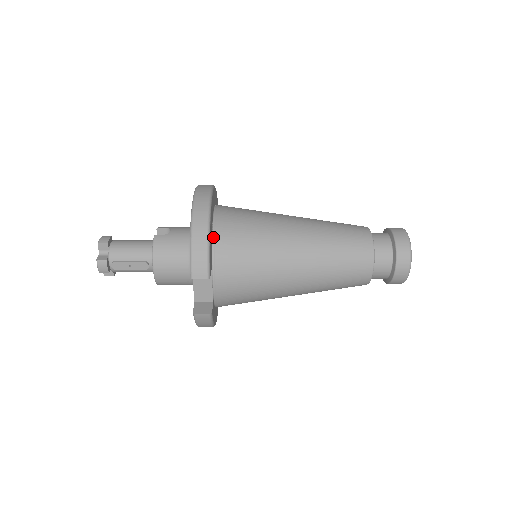
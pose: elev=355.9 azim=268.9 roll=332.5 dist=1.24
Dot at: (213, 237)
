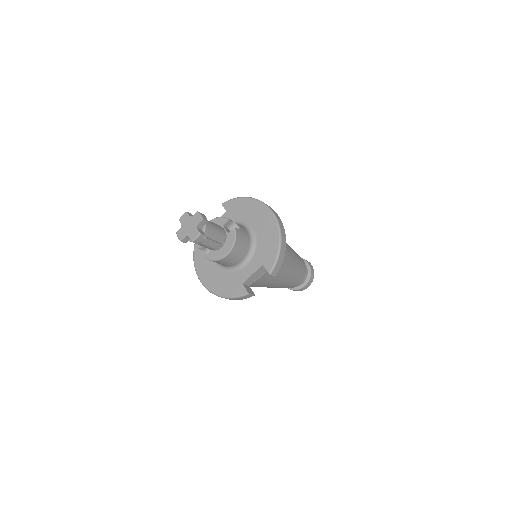
Dot at: occluded
